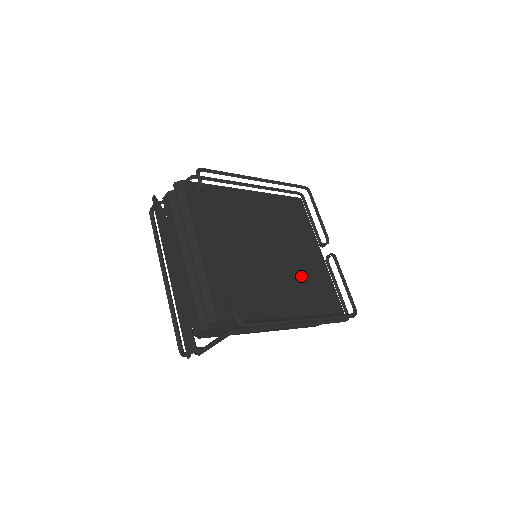
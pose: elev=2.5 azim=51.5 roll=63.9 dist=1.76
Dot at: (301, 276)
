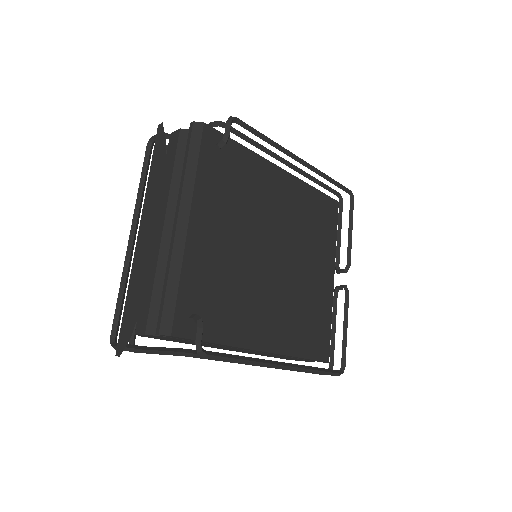
Dot at: (299, 303)
